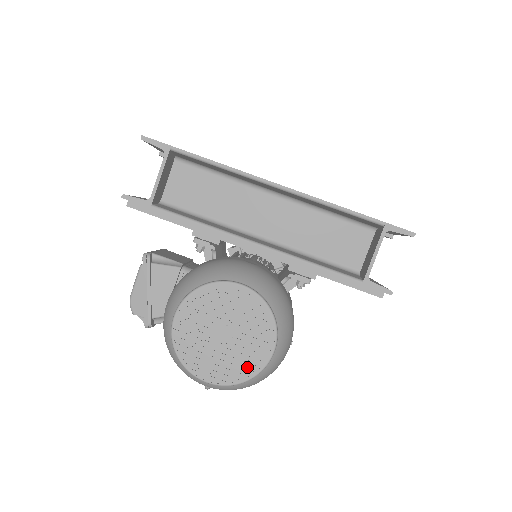
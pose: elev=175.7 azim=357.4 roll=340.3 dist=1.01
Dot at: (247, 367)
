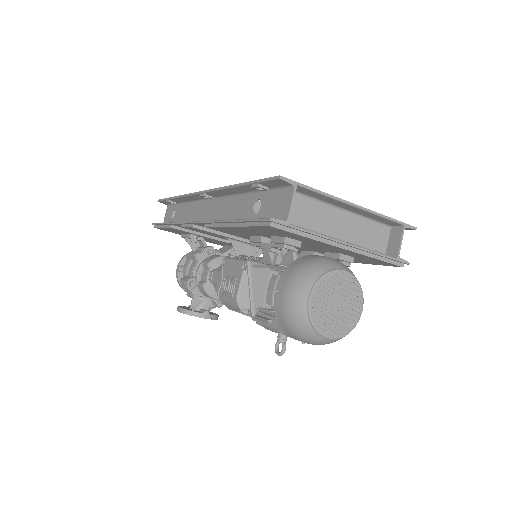
Dot at: (350, 323)
